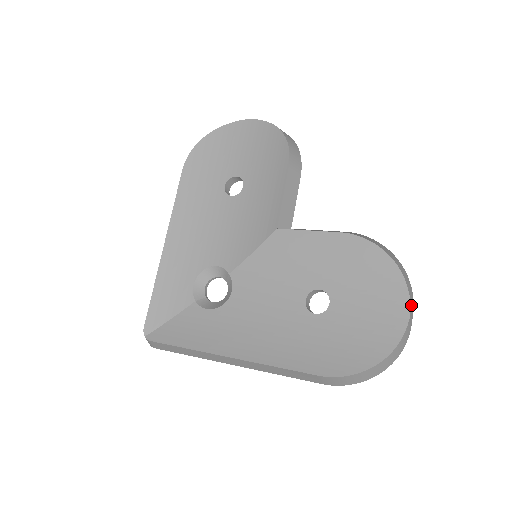
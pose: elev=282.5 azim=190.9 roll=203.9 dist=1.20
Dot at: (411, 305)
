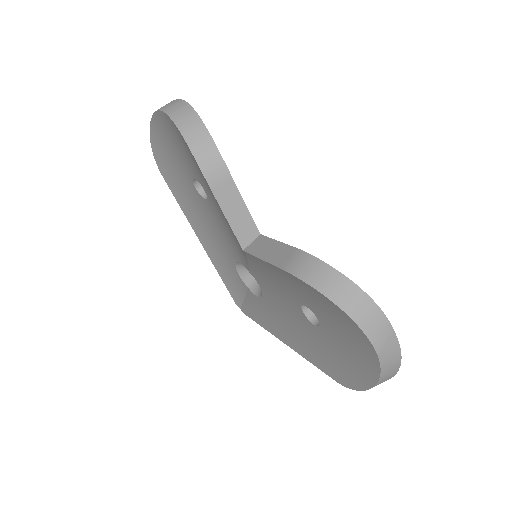
Dot at: (379, 341)
